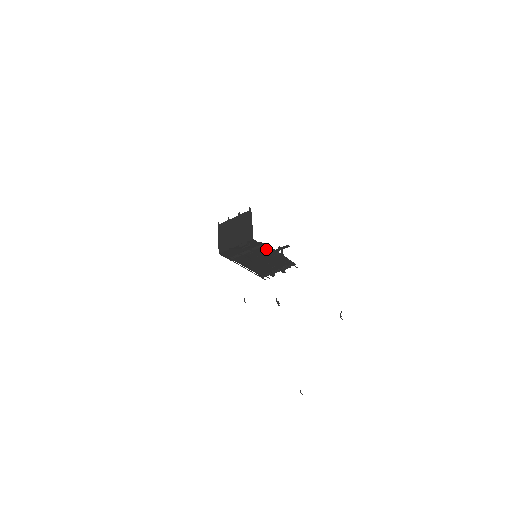
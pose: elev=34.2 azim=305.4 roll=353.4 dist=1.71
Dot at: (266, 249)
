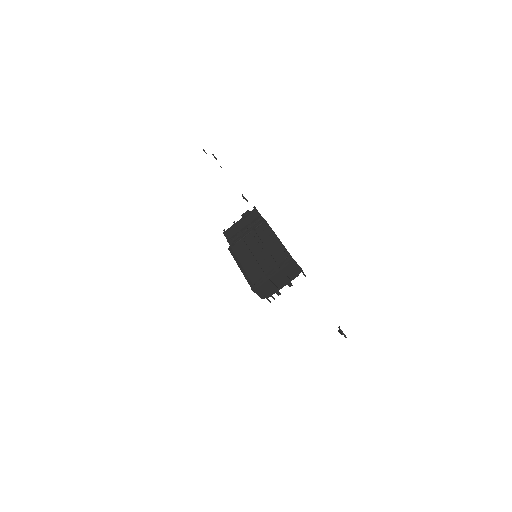
Dot at: (265, 229)
